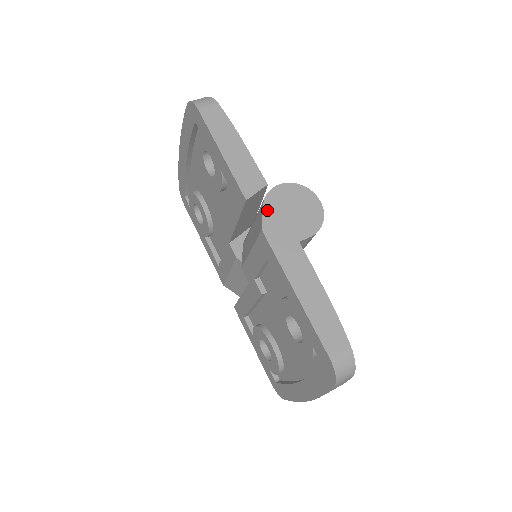
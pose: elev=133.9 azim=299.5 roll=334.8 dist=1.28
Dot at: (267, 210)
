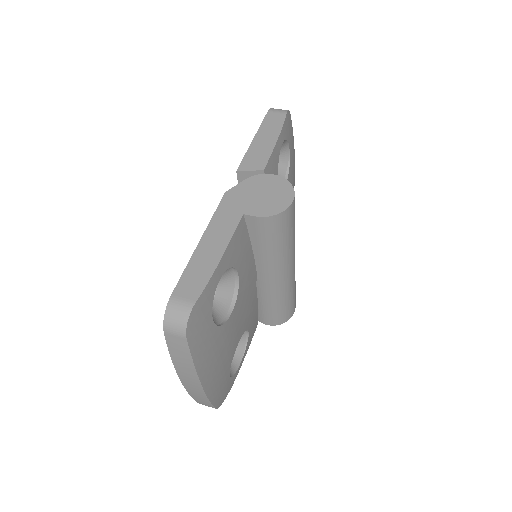
Dot at: (244, 184)
